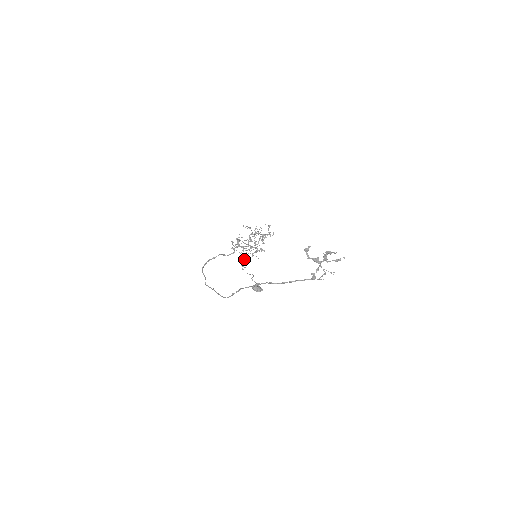
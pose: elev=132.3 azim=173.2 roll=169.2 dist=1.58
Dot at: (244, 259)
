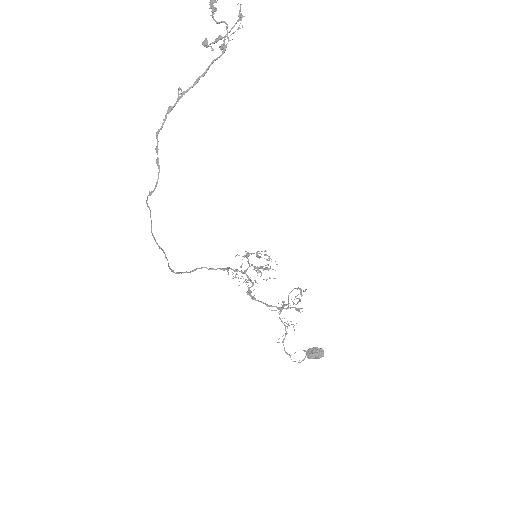
Dot at: (284, 338)
